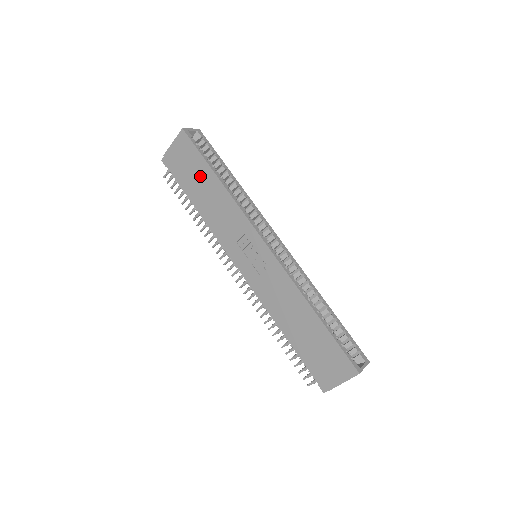
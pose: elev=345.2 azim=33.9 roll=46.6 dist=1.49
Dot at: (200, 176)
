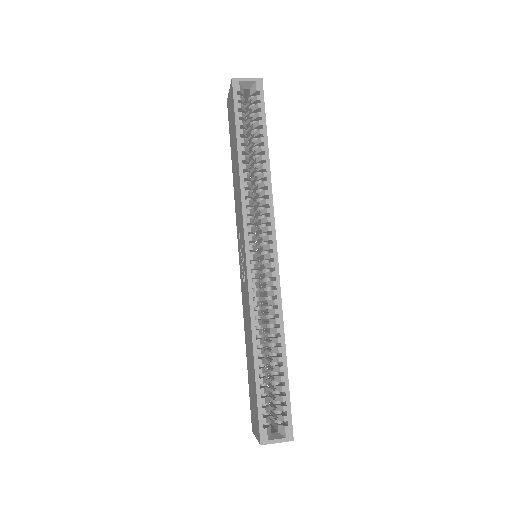
Dot at: (234, 142)
